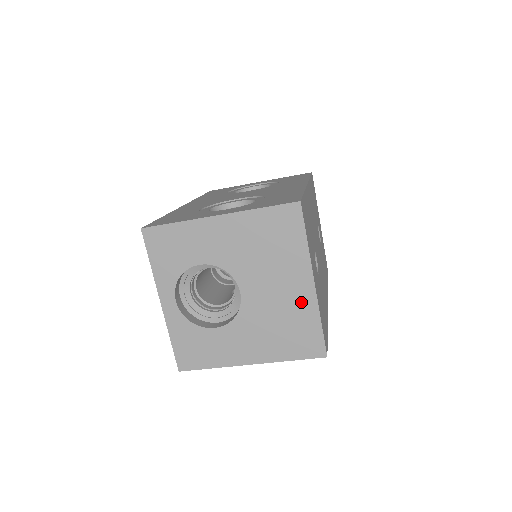
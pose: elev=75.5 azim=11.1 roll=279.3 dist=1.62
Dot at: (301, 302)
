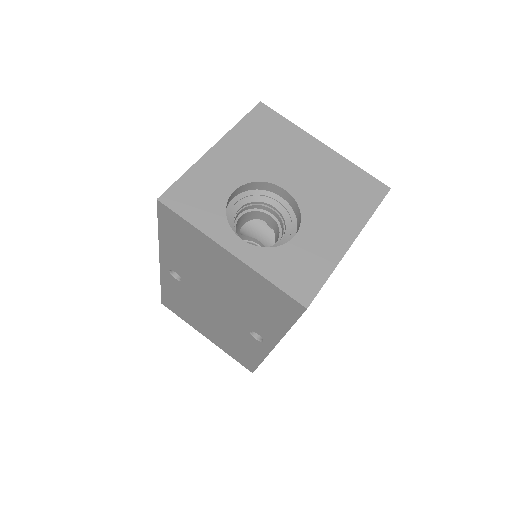
Dot at: (331, 163)
